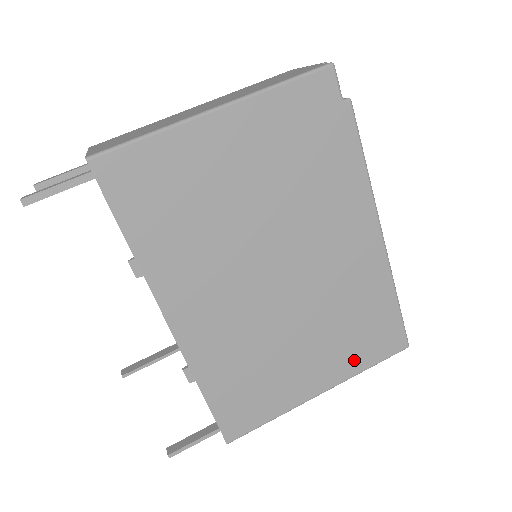
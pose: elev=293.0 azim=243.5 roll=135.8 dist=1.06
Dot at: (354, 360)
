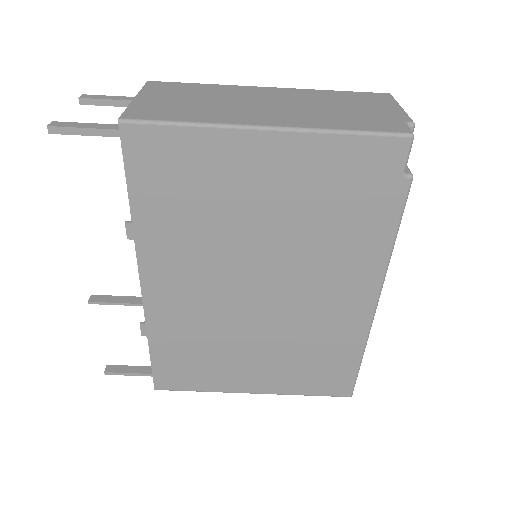
Dot at: (295, 384)
